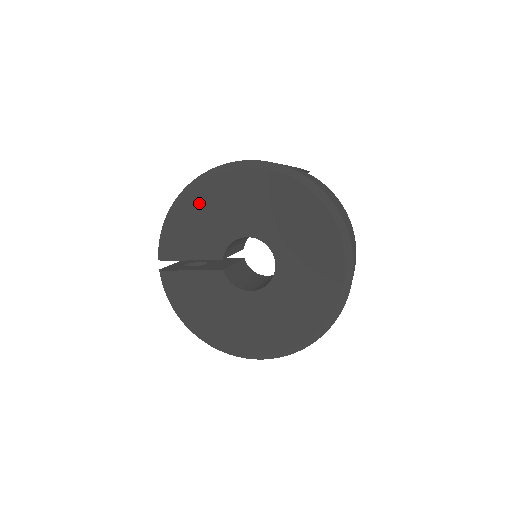
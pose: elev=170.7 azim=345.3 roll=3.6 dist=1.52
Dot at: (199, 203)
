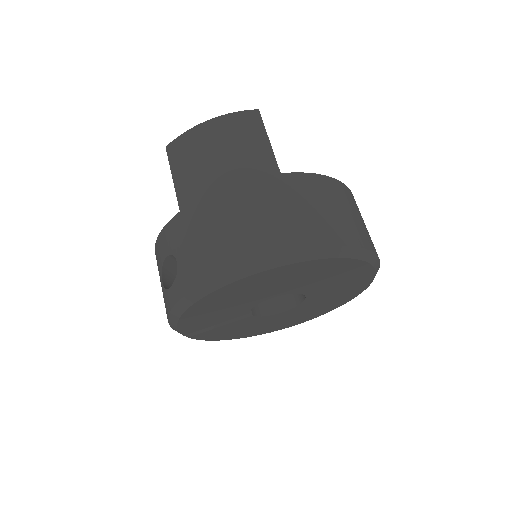
Dot at: (208, 306)
